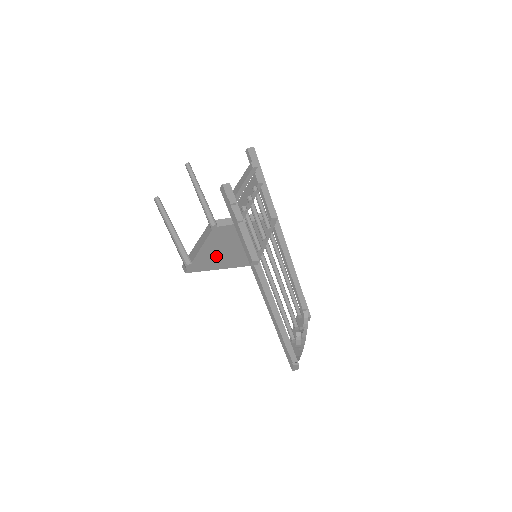
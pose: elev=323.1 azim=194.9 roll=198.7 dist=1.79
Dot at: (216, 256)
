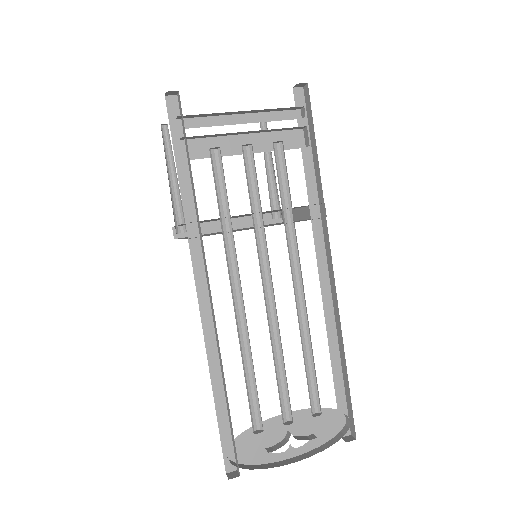
Dot at: occluded
